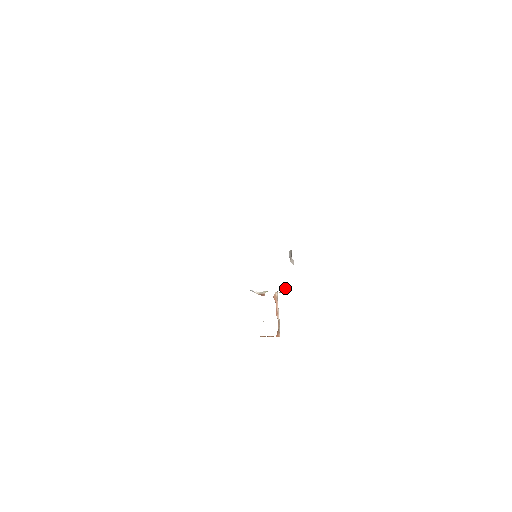
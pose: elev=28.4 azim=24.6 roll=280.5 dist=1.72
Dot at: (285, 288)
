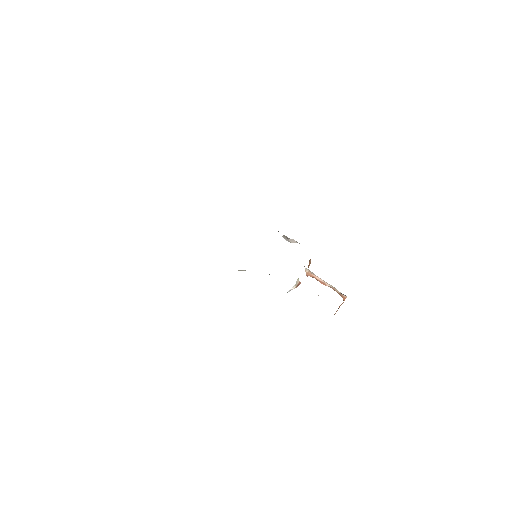
Dot at: (309, 262)
